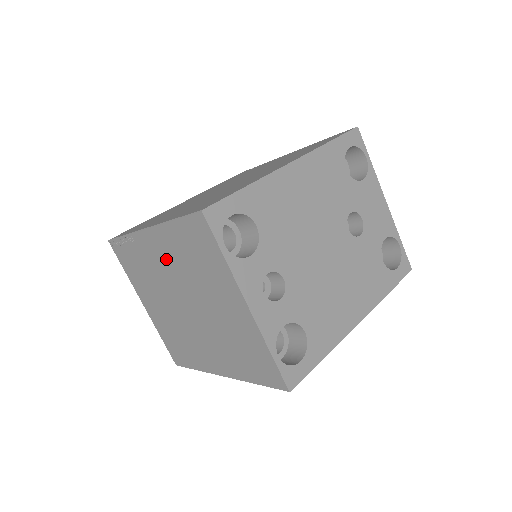
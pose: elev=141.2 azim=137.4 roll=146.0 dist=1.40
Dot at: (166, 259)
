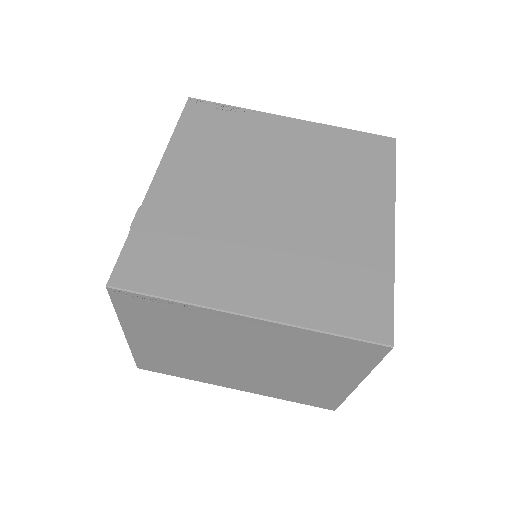
Dot at: (256, 338)
